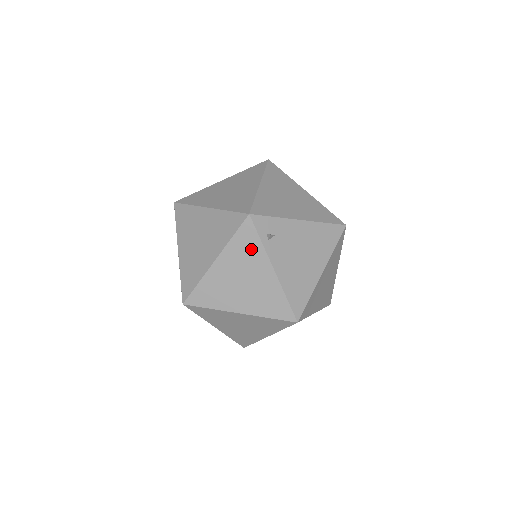
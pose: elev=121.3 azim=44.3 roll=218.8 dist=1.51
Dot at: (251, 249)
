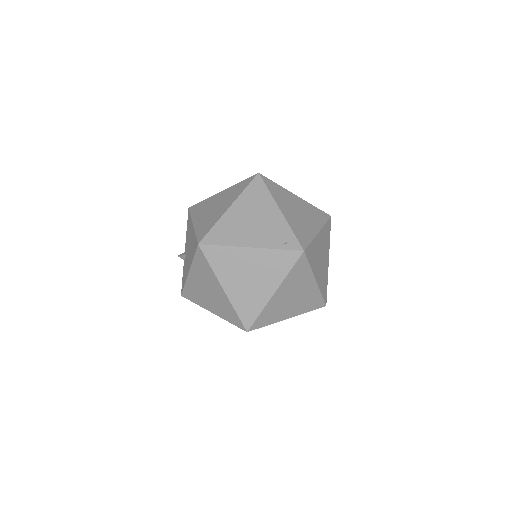
Dot at: occluded
